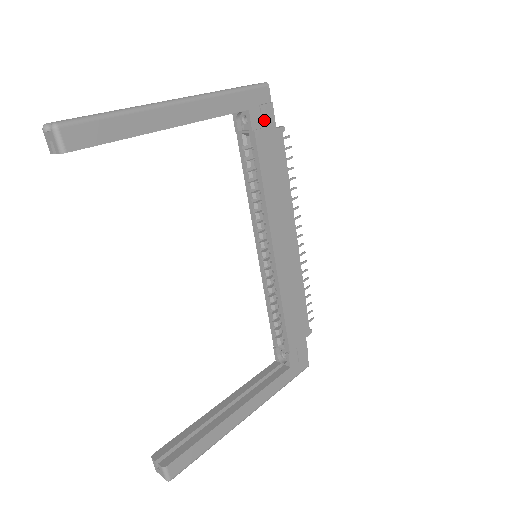
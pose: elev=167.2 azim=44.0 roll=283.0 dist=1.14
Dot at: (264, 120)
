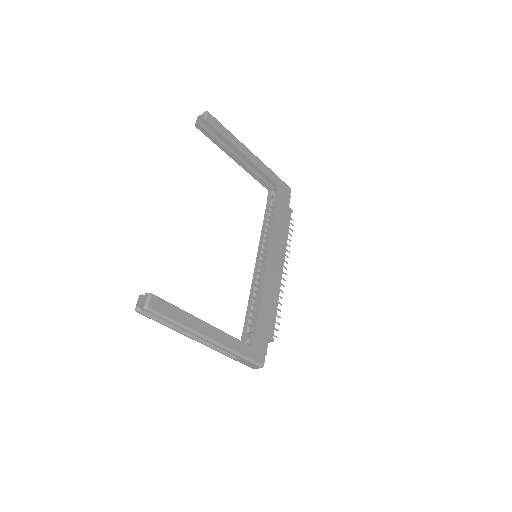
Dot at: (284, 197)
